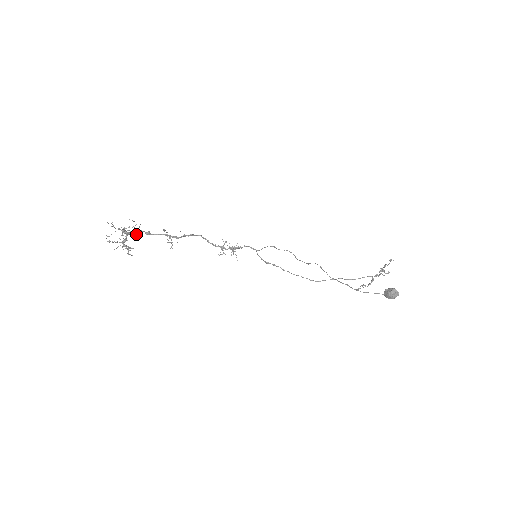
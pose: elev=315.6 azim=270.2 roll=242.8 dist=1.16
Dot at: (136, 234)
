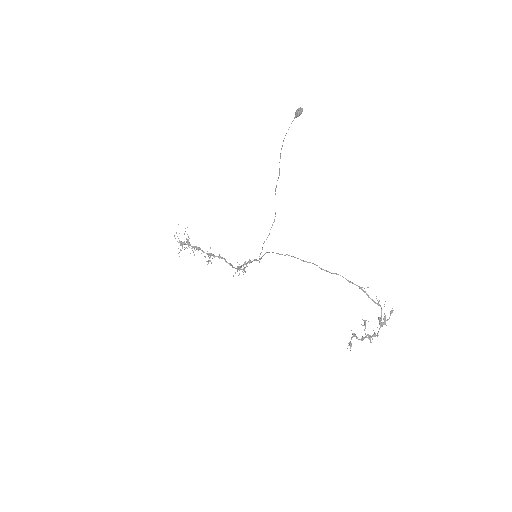
Dot at: occluded
